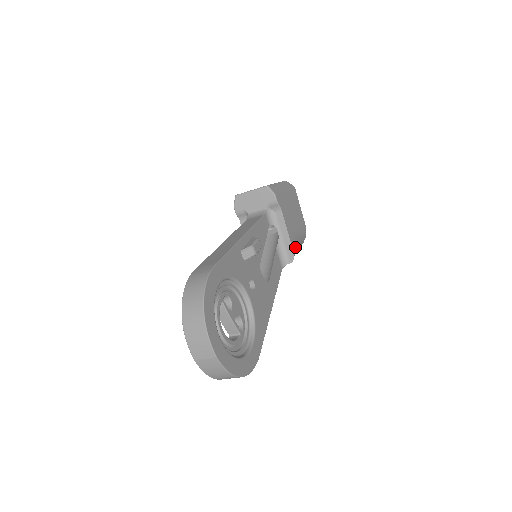
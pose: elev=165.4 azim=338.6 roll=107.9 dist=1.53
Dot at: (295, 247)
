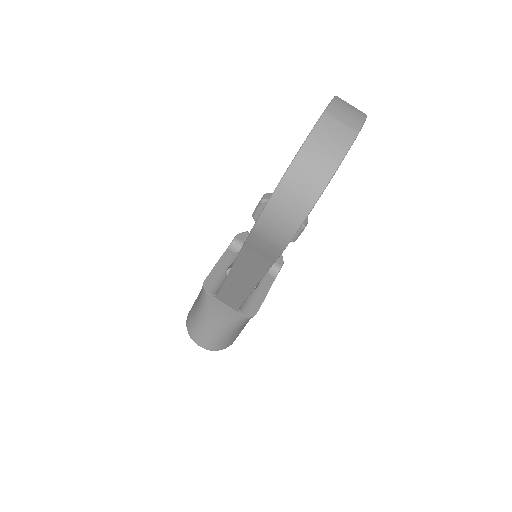
Dot at: occluded
